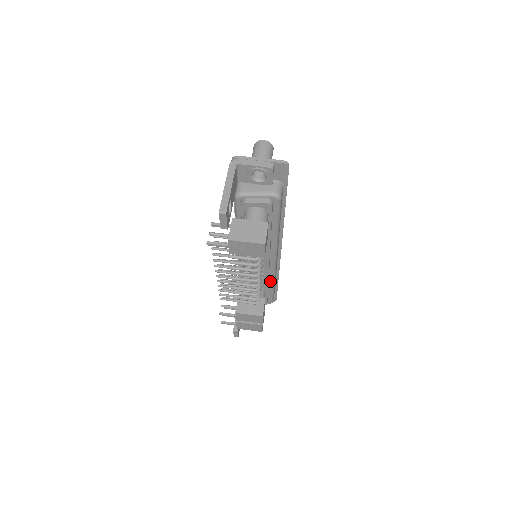
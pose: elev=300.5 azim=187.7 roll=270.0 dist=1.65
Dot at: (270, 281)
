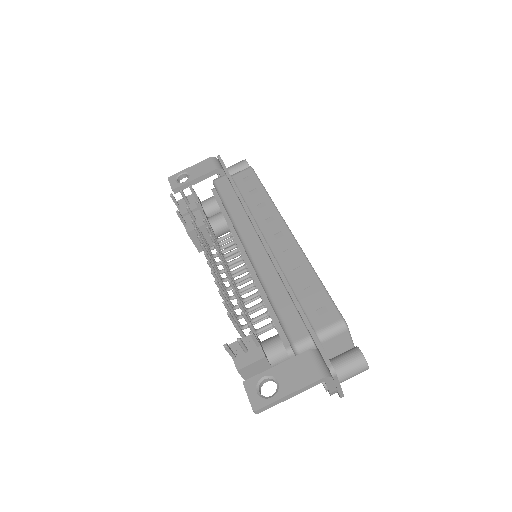
Dot at: occluded
